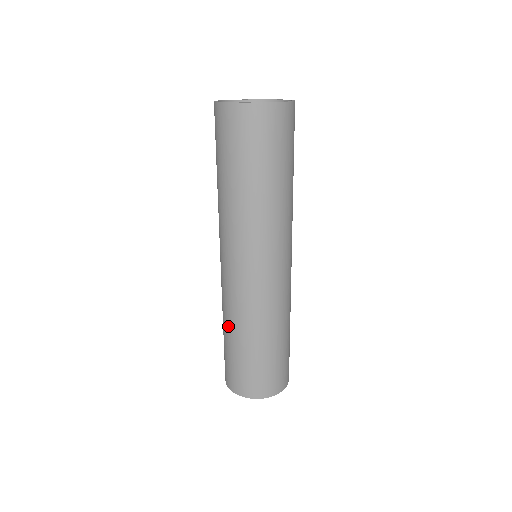
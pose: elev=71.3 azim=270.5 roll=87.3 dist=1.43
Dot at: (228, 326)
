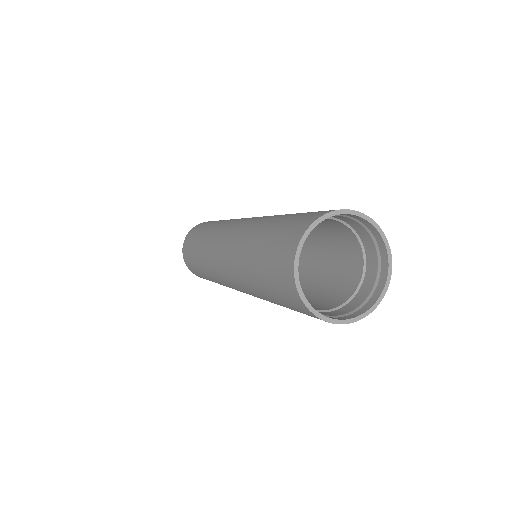
Dot at: (202, 266)
